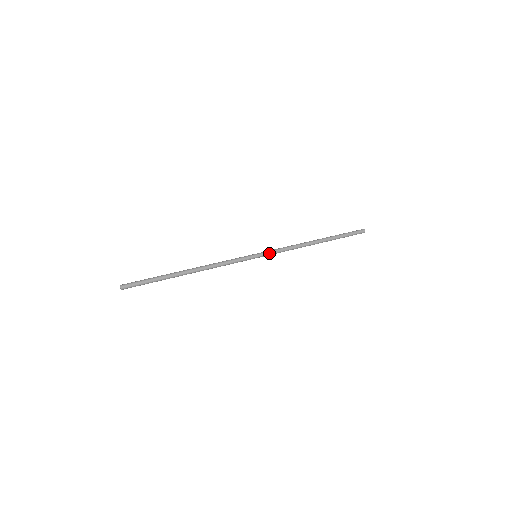
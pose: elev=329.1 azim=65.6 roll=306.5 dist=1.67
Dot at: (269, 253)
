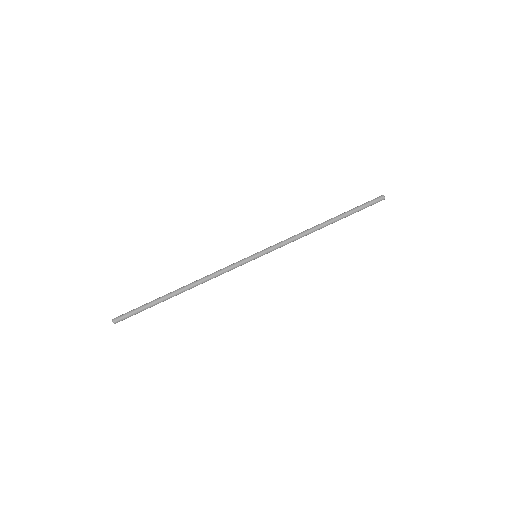
Dot at: (270, 250)
